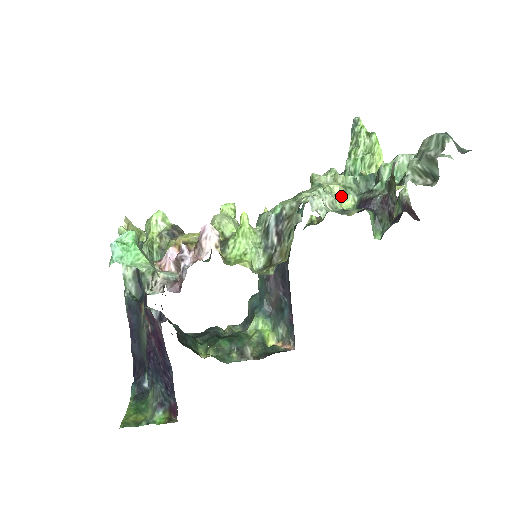
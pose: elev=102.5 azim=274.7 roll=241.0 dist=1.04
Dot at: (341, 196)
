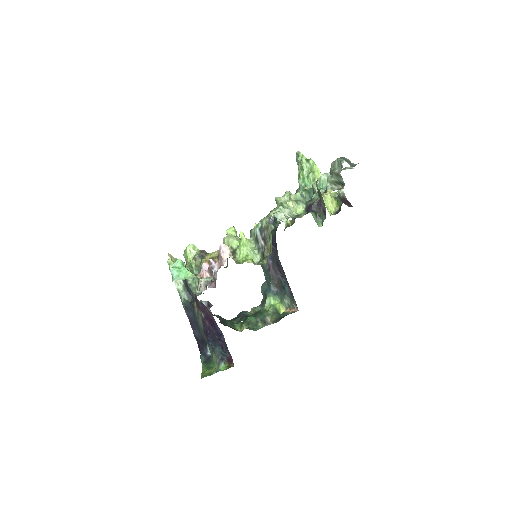
Dot at: (295, 207)
